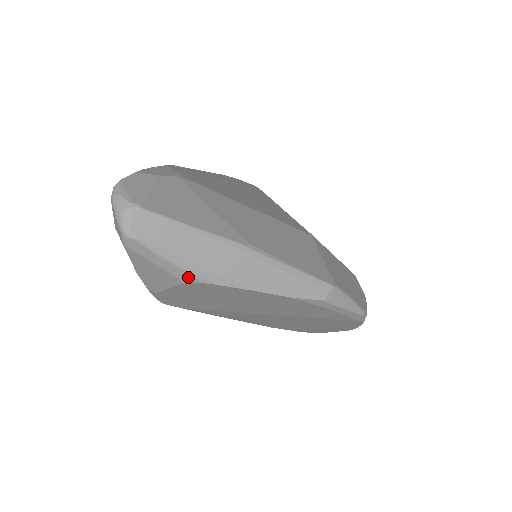
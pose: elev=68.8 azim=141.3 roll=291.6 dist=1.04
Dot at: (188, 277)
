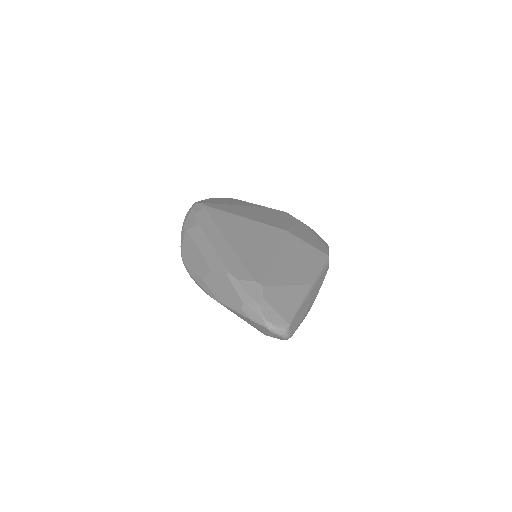
Dot at: occluded
